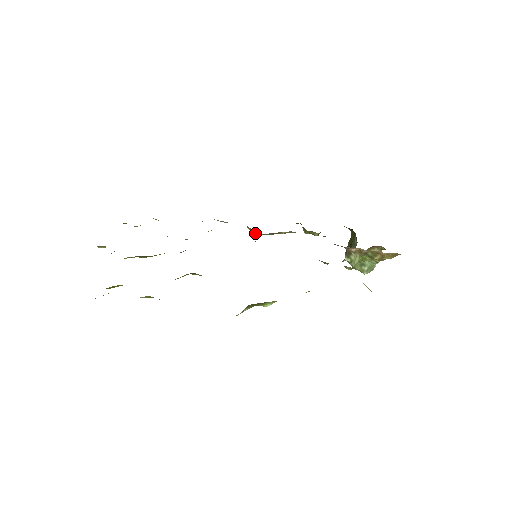
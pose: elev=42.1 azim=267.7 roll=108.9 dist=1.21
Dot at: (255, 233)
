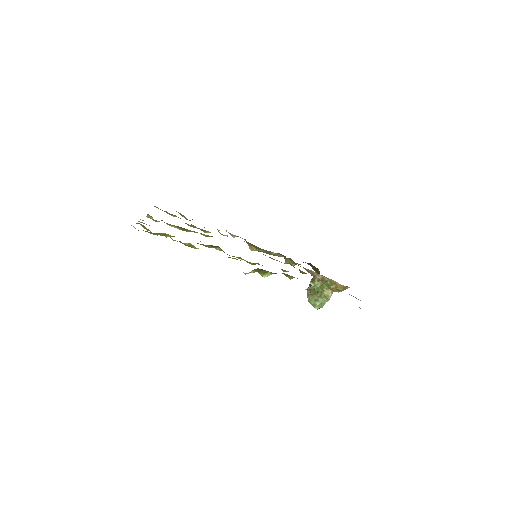
Dot at: (253, 249)
